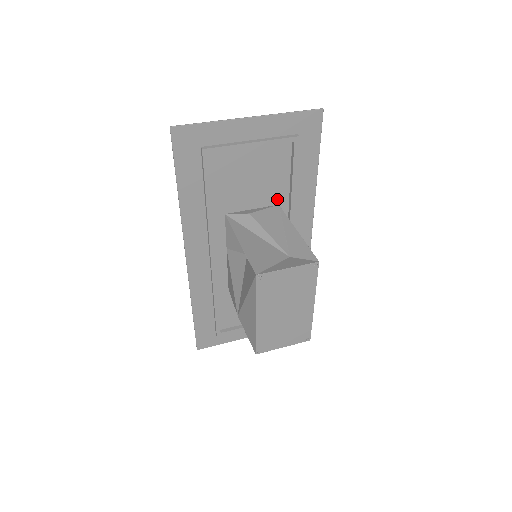
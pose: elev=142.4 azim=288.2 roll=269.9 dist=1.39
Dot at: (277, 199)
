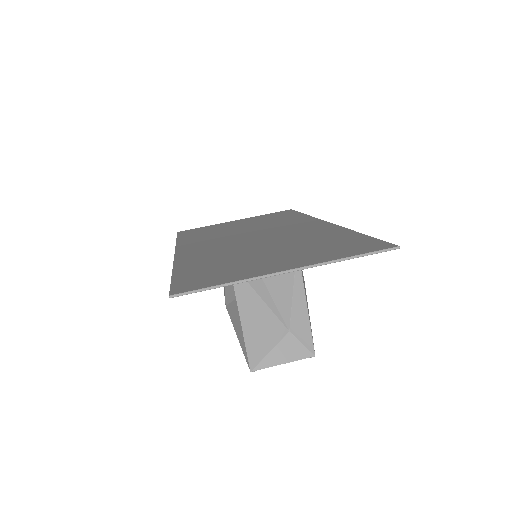
Dot at: occluded
